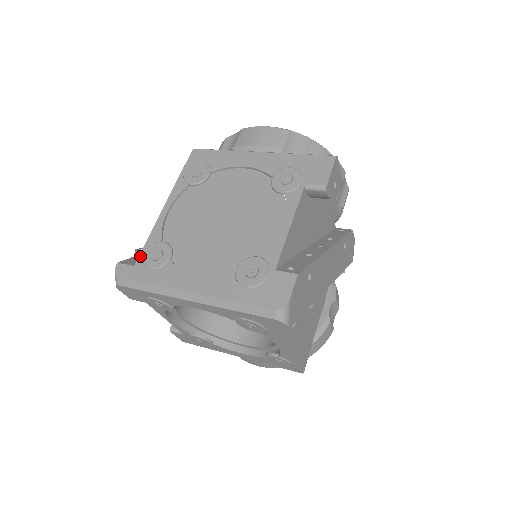
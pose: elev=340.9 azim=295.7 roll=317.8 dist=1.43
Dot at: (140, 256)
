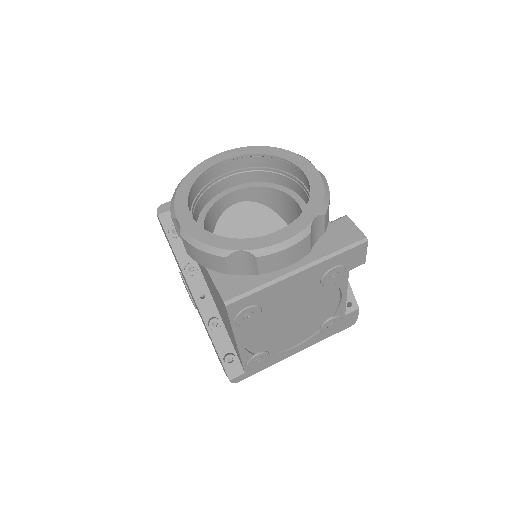
Dot at: (245, 369)
